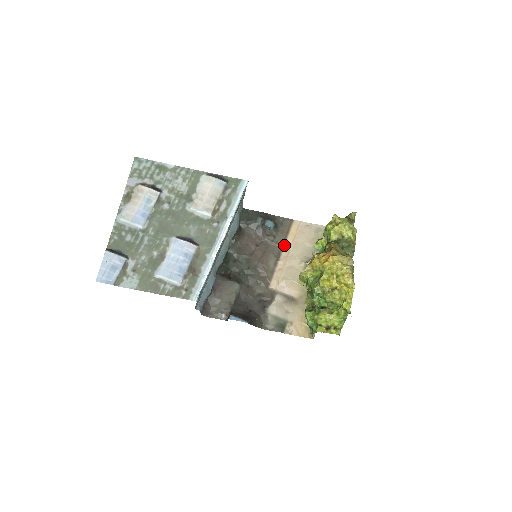
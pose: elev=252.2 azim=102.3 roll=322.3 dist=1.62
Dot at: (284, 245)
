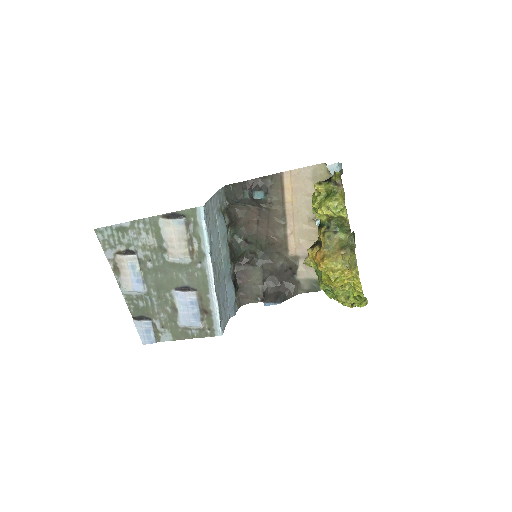
Dot at: (285, 206)
